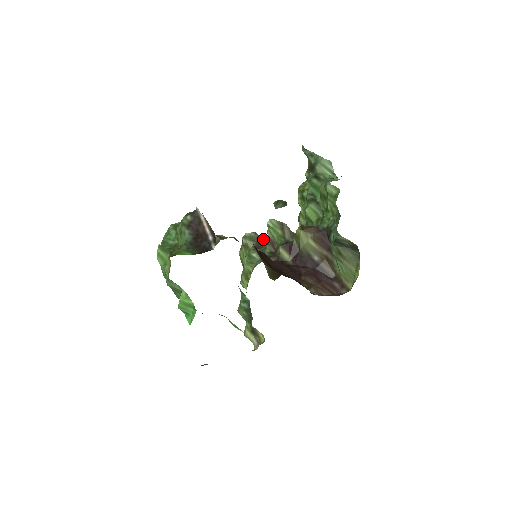
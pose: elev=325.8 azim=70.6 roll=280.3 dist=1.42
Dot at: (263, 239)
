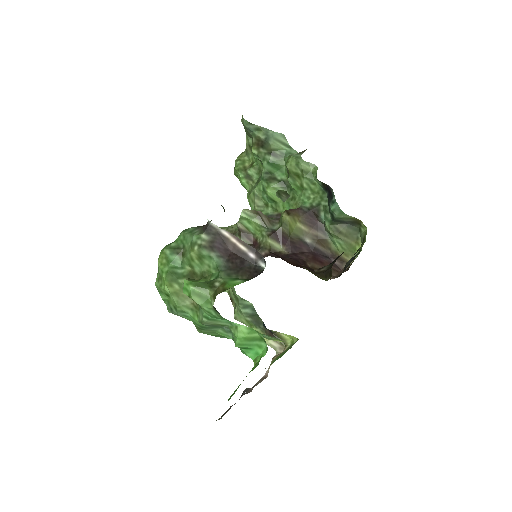
Dot at: occluded
